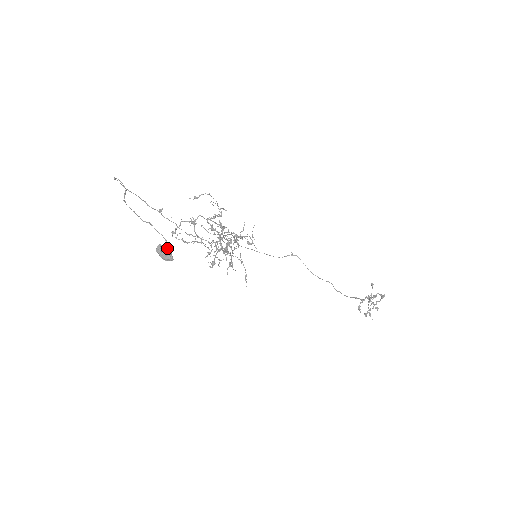
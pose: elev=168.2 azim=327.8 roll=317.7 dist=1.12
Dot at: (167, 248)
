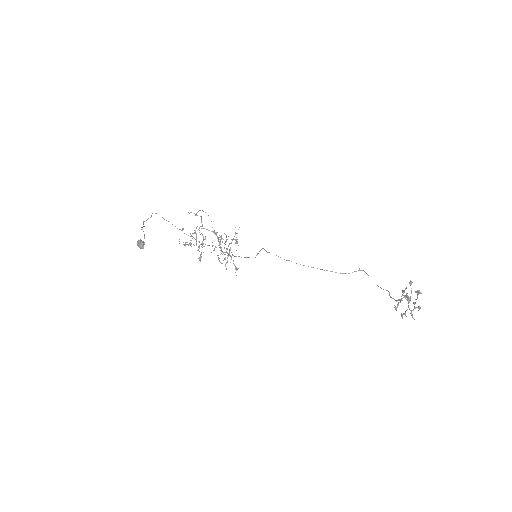
Dot at: (141, 241)
